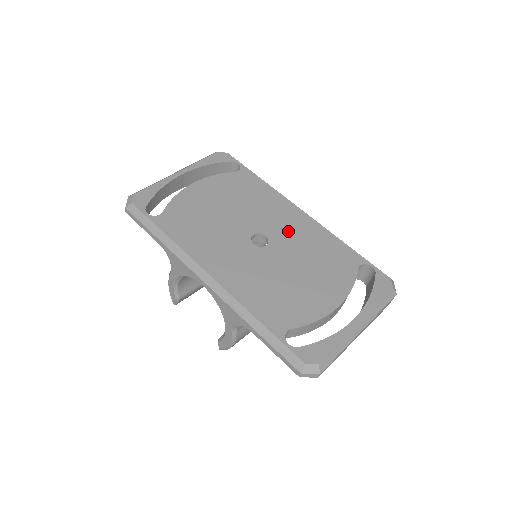
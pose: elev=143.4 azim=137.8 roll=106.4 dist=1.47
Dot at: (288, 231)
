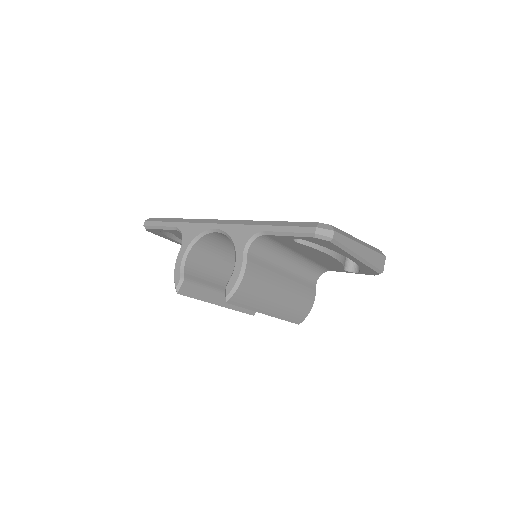
Dot at: occluded
